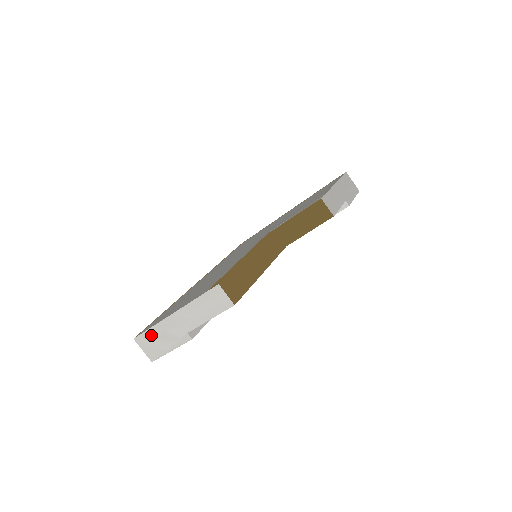
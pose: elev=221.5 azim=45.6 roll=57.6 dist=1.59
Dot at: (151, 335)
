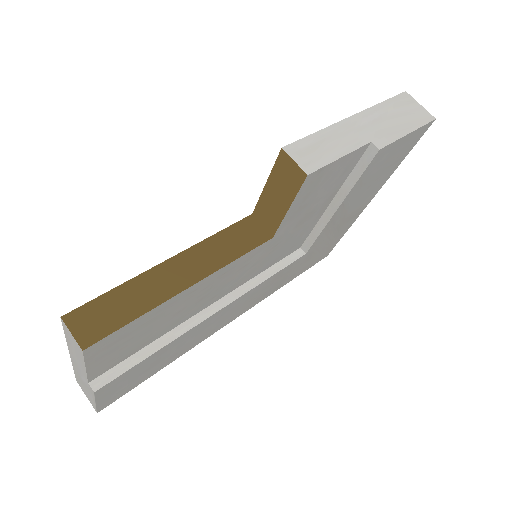
Dot at: (79, 379)
